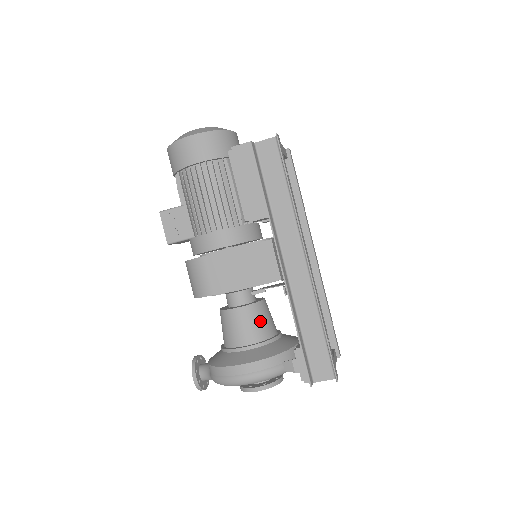
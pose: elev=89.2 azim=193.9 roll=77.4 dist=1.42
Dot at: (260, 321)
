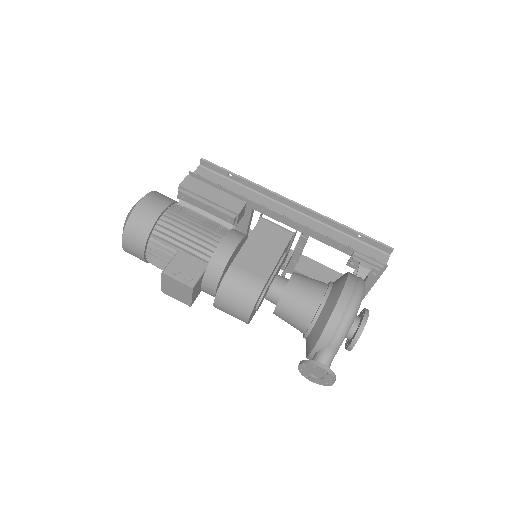
Dot at: (310, 278)
